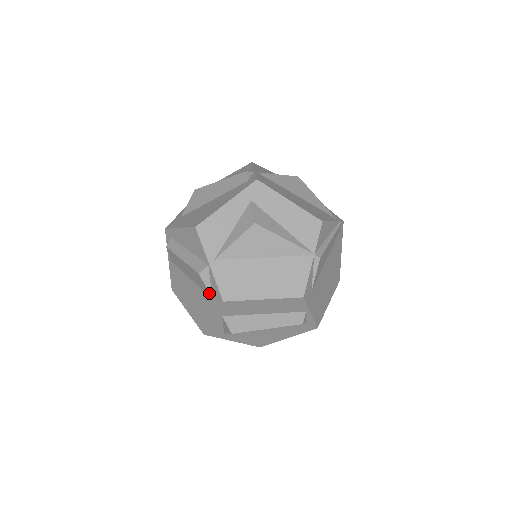
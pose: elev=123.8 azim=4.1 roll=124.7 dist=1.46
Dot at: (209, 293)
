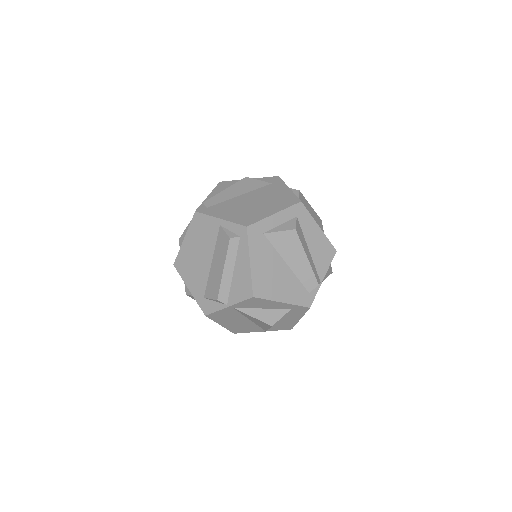
Dot at: (207, 298)
